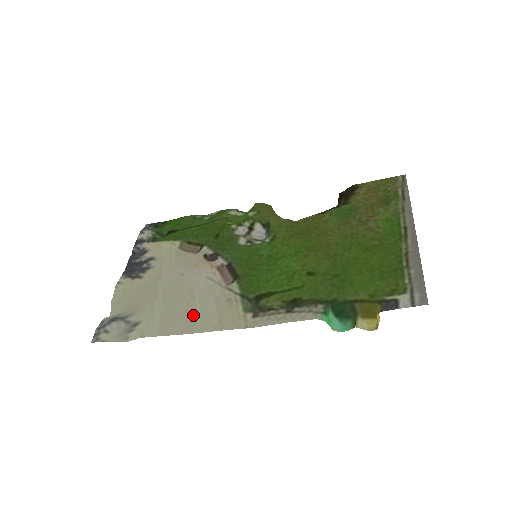
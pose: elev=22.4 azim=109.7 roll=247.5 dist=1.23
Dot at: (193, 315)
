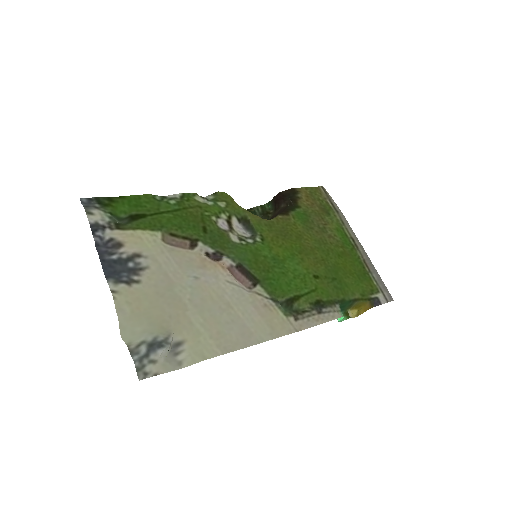
Dot at: (243, 325)
